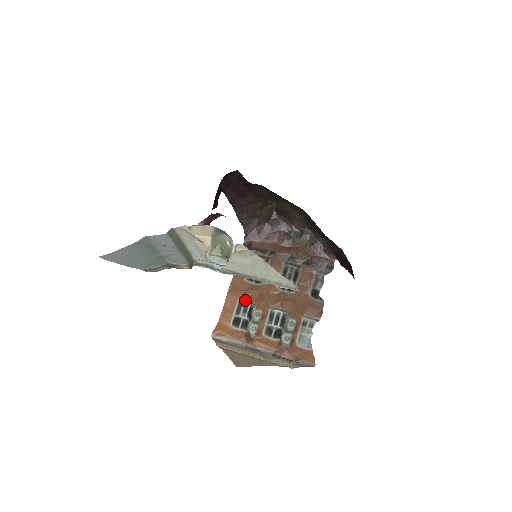
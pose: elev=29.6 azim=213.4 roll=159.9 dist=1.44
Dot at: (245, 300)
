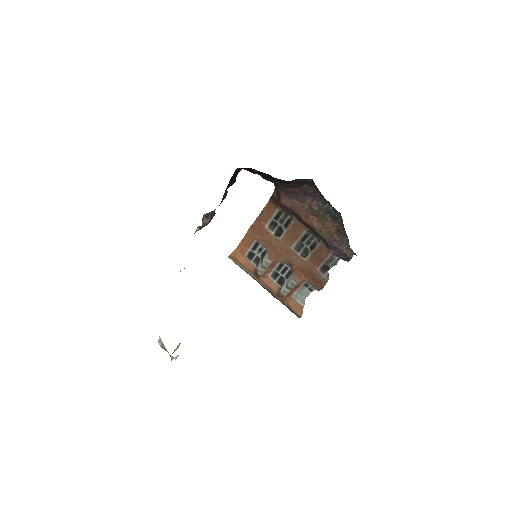
Dot at: (261, 244)
